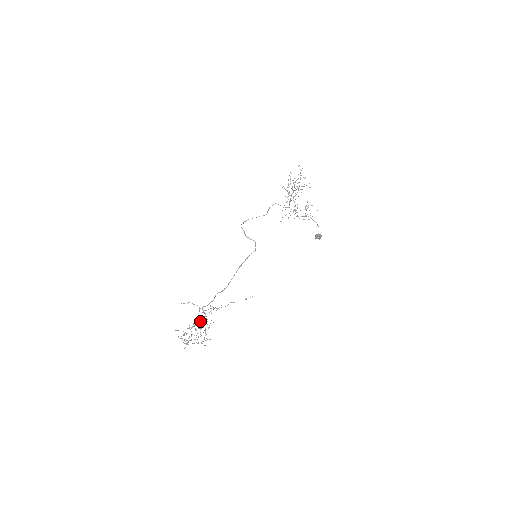
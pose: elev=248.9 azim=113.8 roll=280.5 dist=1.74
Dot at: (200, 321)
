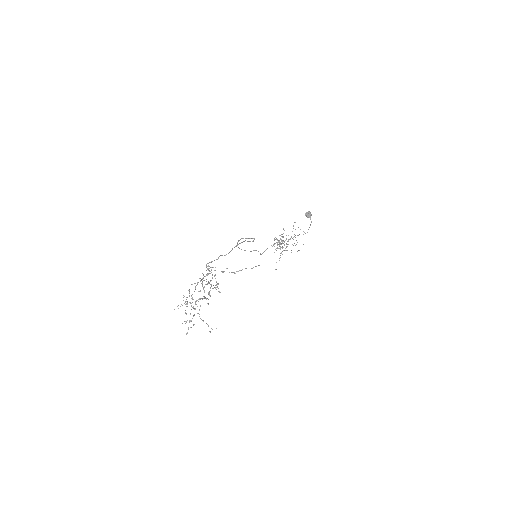
Dot at: (204, 290)
